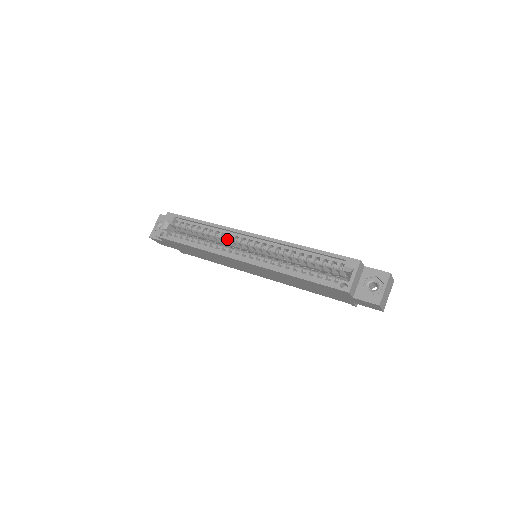
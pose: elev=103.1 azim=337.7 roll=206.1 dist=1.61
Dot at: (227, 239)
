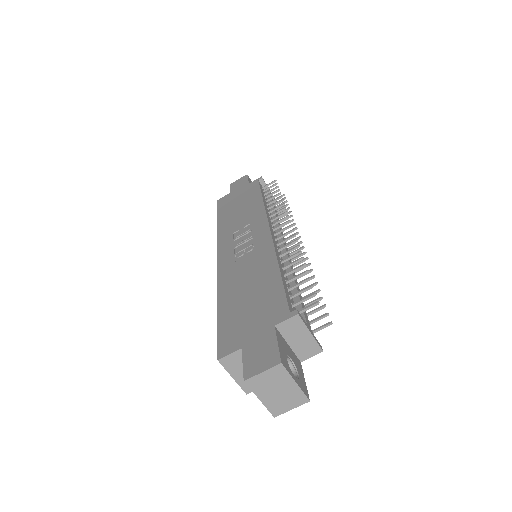
Dot at: occluded
